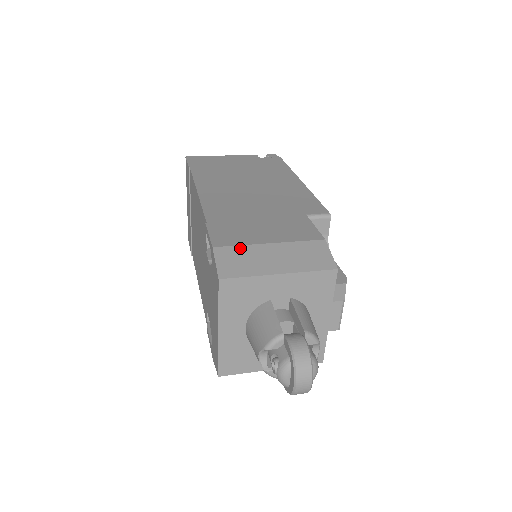
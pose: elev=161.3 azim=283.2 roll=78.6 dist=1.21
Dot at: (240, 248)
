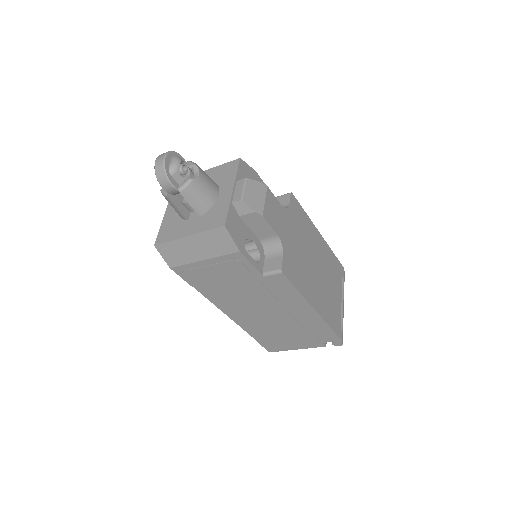
Dot at: occluded
